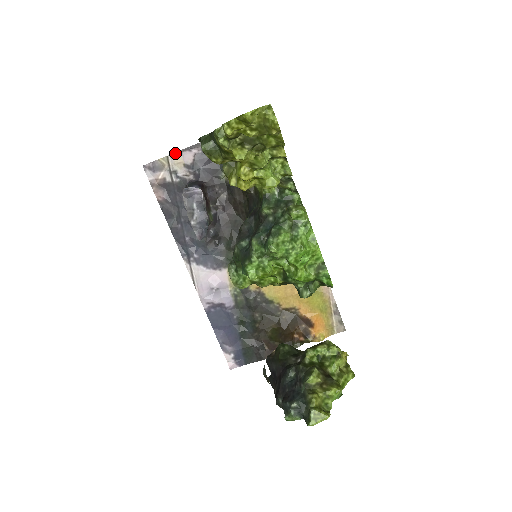
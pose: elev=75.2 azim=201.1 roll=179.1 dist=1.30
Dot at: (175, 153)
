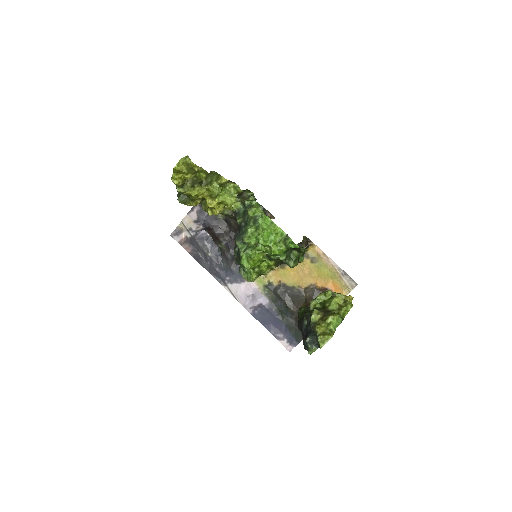
Dot at: (185, 217)
